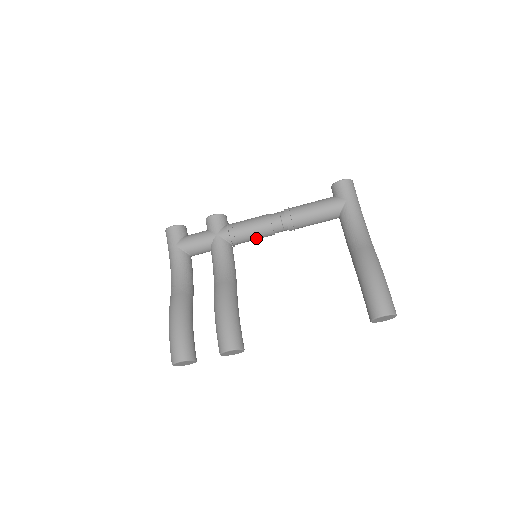
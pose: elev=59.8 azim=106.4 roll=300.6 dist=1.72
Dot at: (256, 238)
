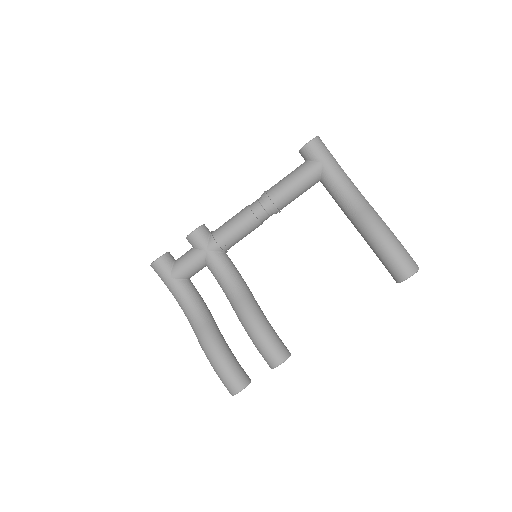
Dot at: occluded
